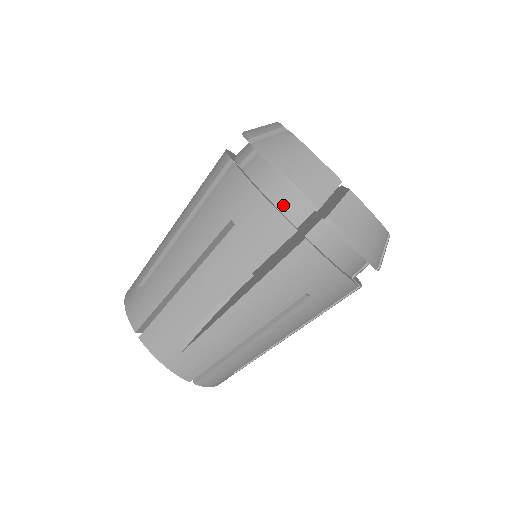
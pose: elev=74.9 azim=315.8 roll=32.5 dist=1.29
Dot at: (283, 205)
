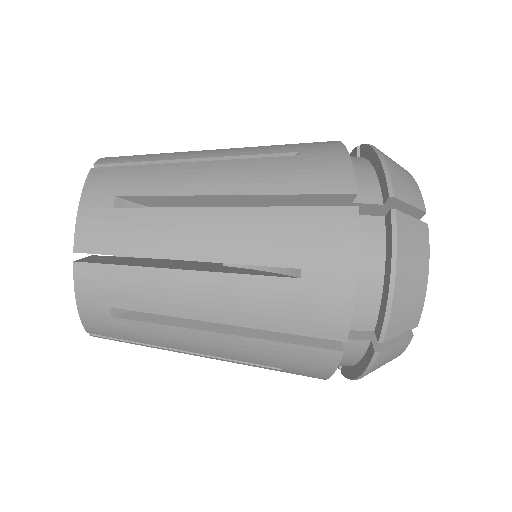
Dot at: (357, 302)
